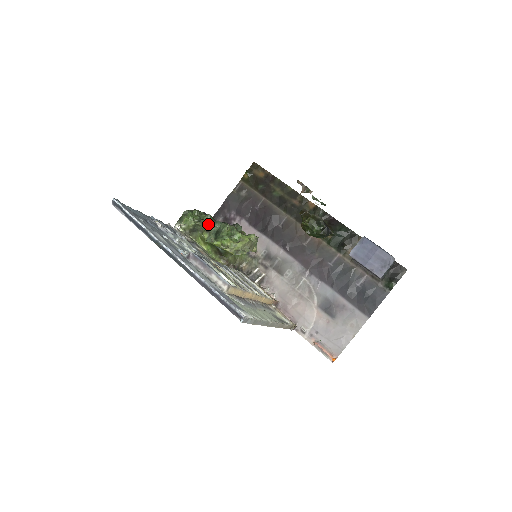
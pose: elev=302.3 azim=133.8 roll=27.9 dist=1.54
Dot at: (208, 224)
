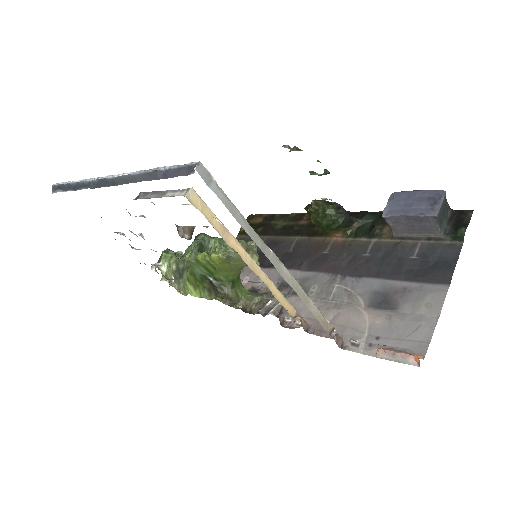
Dot at: occluded
